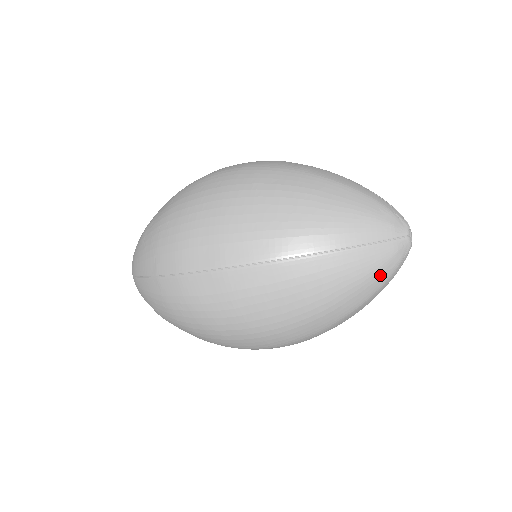
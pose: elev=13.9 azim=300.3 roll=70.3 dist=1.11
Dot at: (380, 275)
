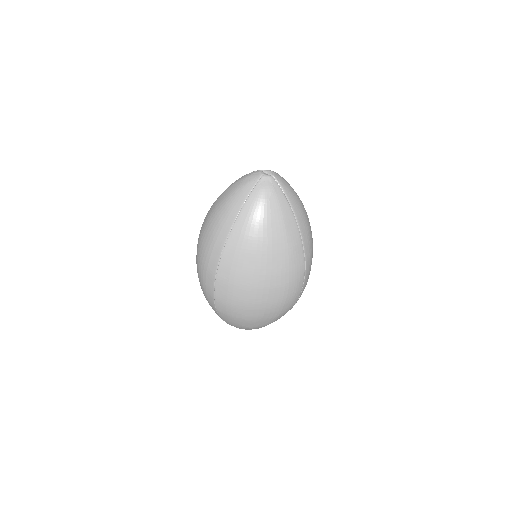
Dot at: (269, 204)
